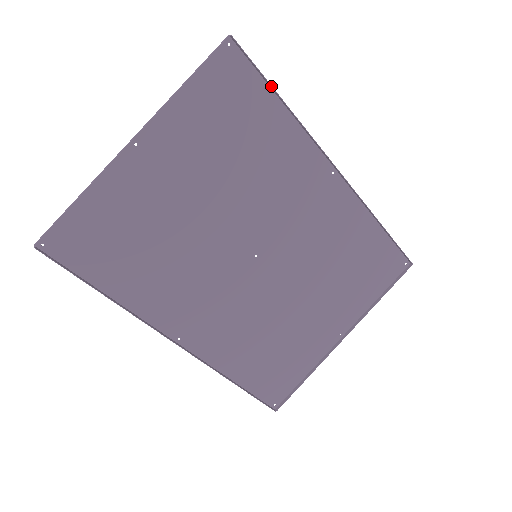
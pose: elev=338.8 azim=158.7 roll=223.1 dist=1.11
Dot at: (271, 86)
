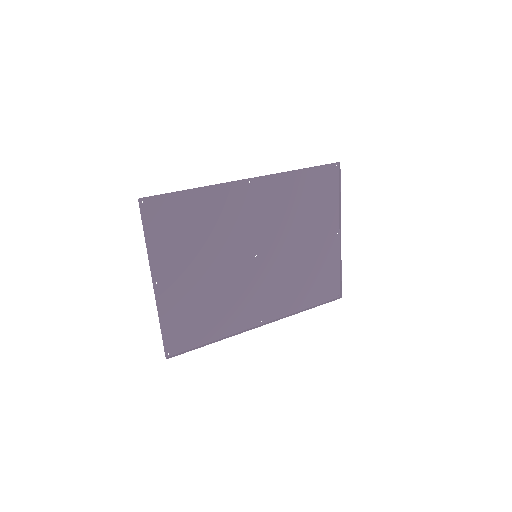
Dot at: (179, 192)
